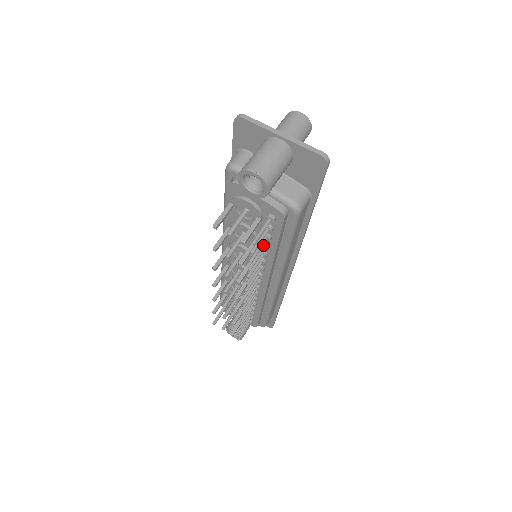
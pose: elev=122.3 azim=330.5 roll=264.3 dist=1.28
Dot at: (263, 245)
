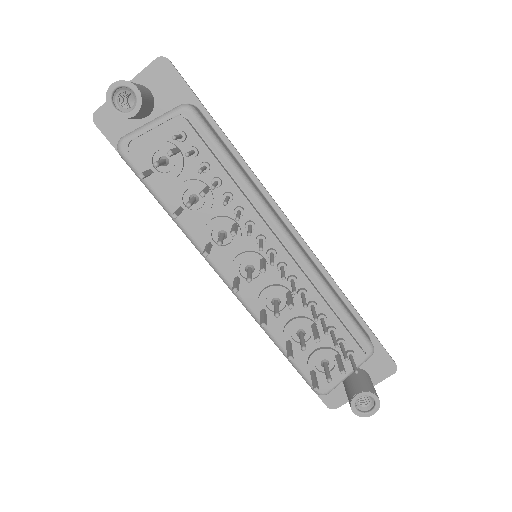
Dot at: (213, 181)
